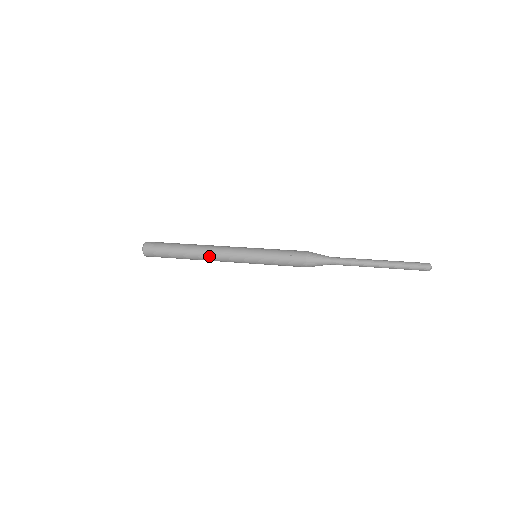
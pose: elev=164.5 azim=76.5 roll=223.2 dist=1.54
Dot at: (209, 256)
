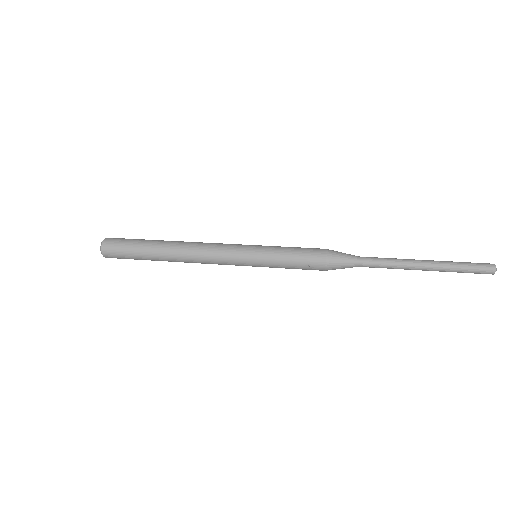
Dot at: occluded
